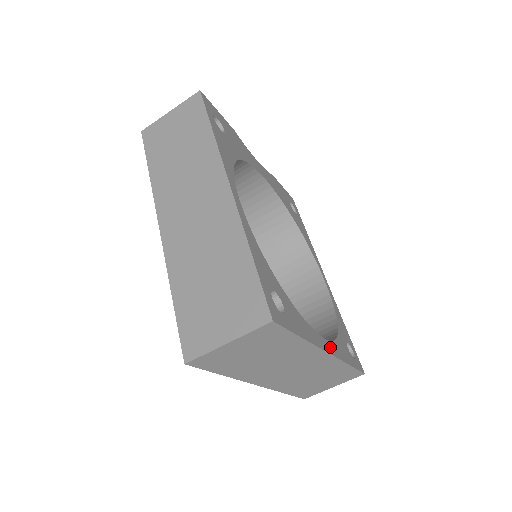
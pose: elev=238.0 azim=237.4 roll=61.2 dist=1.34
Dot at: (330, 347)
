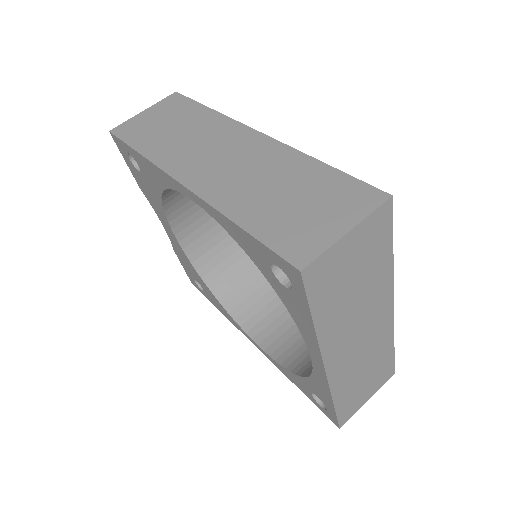
Dot at: occluded
